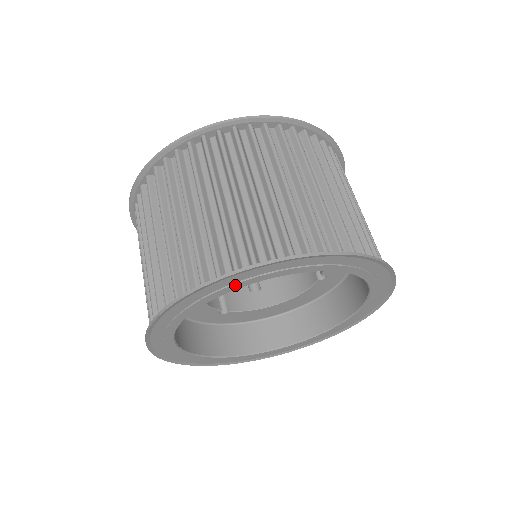
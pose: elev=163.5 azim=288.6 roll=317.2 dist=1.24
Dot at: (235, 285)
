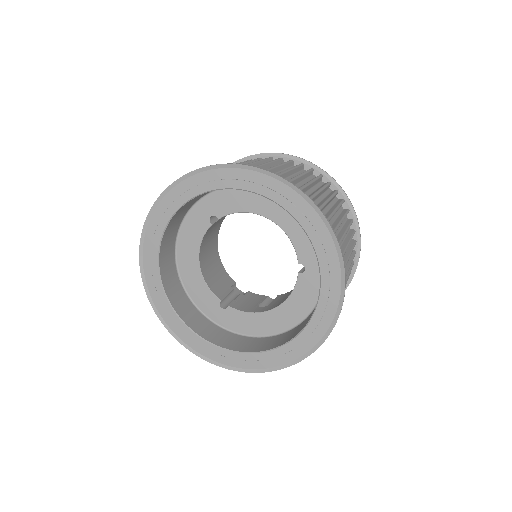
Dot at: (184, 195)
